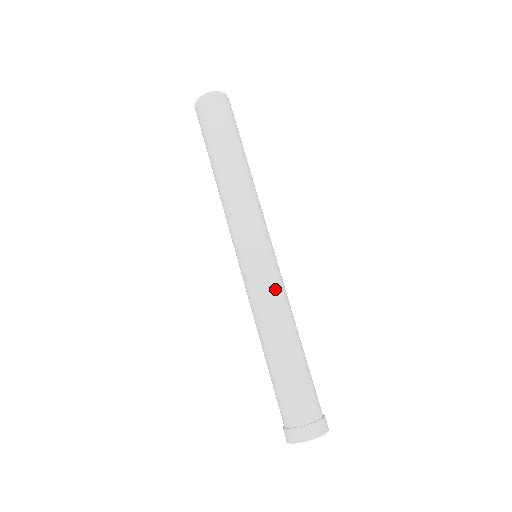
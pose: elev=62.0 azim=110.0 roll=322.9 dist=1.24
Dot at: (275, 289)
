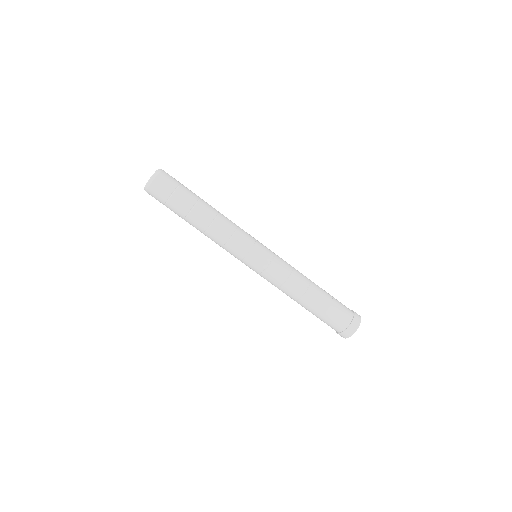
Dot at: (274, 280)
